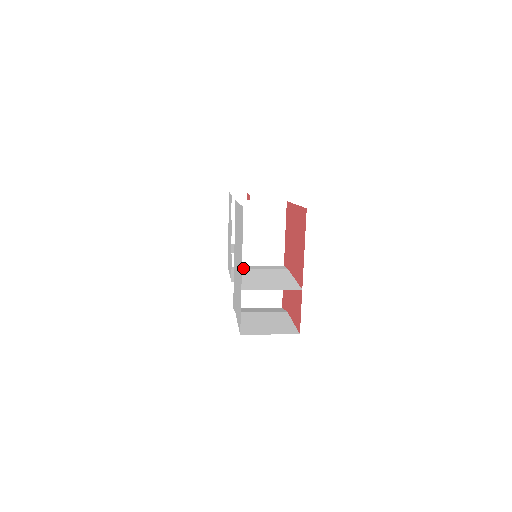
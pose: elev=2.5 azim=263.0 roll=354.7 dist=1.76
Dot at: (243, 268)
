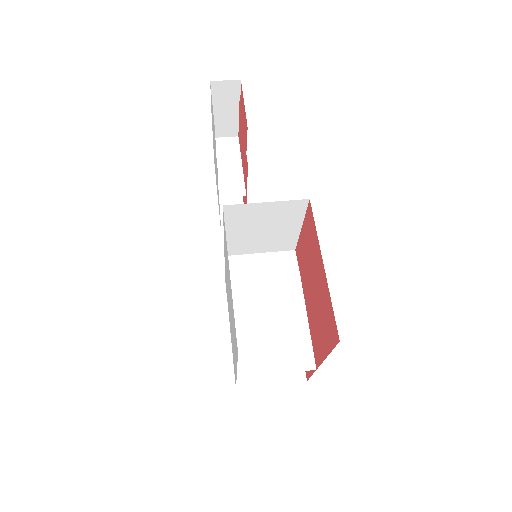
Dot at: (237, 278)
